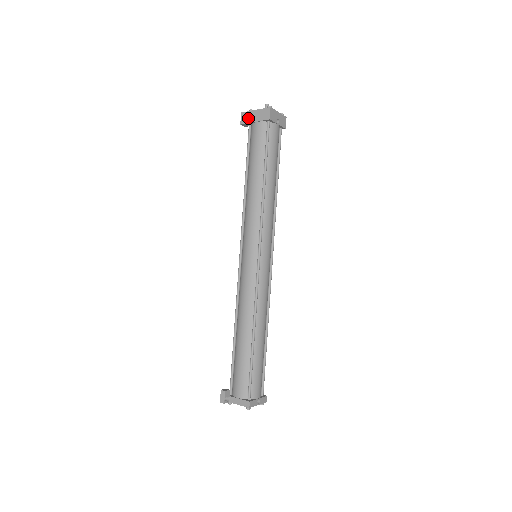
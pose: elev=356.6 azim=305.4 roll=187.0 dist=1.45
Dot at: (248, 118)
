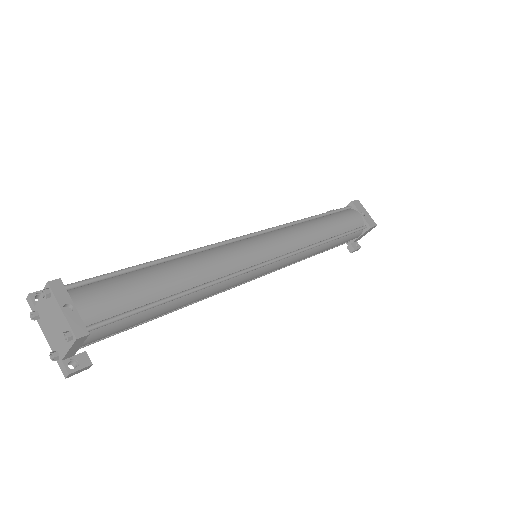
Dot at: occluded
